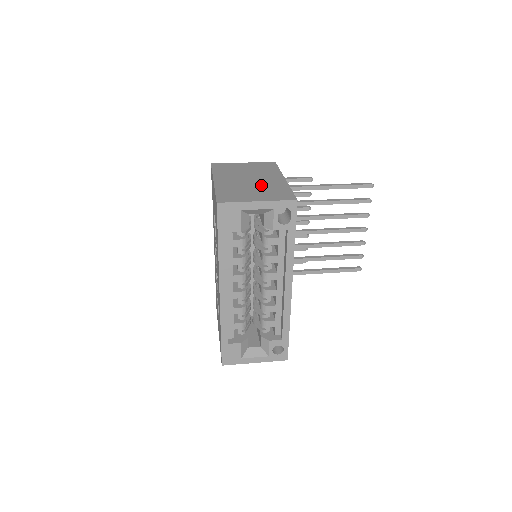
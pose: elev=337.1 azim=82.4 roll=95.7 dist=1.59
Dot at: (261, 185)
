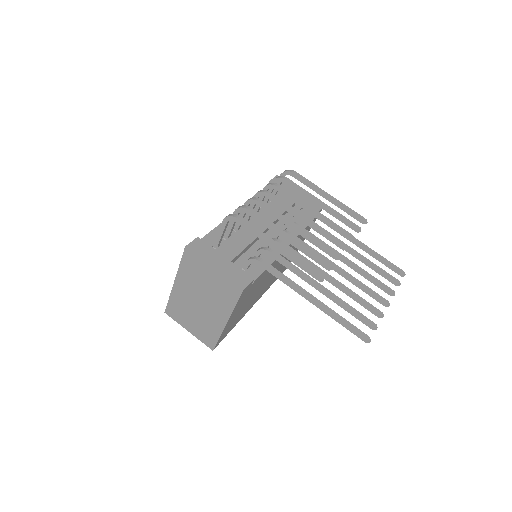
Dot at: (202, 317)
